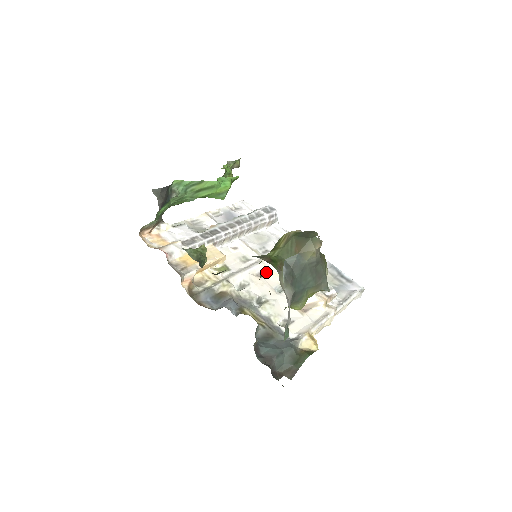
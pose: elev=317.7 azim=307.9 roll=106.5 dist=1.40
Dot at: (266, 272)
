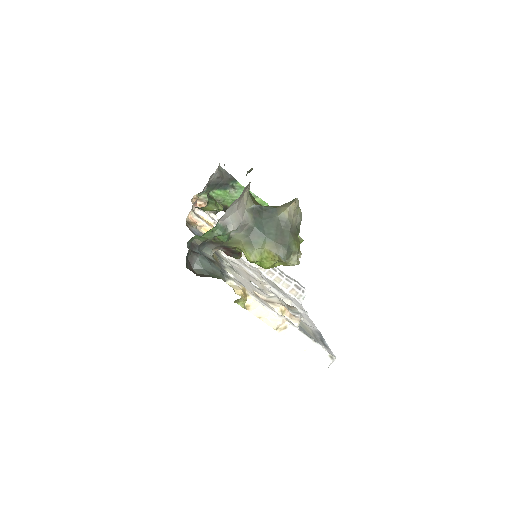
Dot at: (256, 280)
